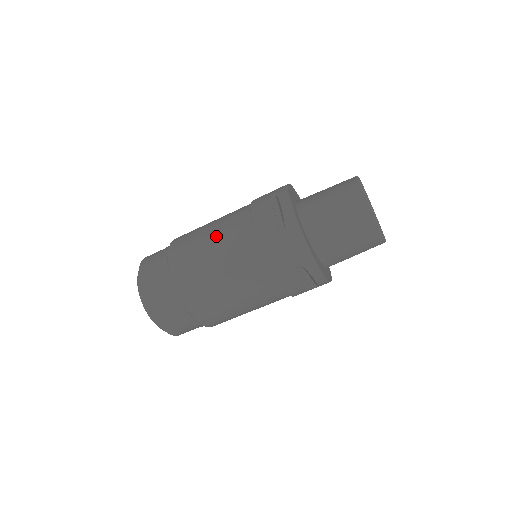
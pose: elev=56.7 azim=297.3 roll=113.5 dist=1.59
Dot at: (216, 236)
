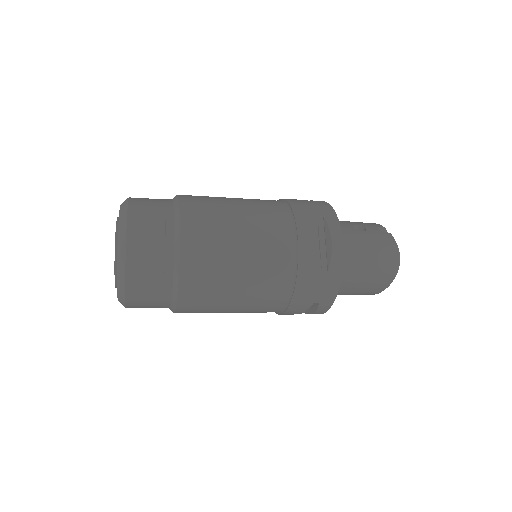
Dot at: (250, 238)
